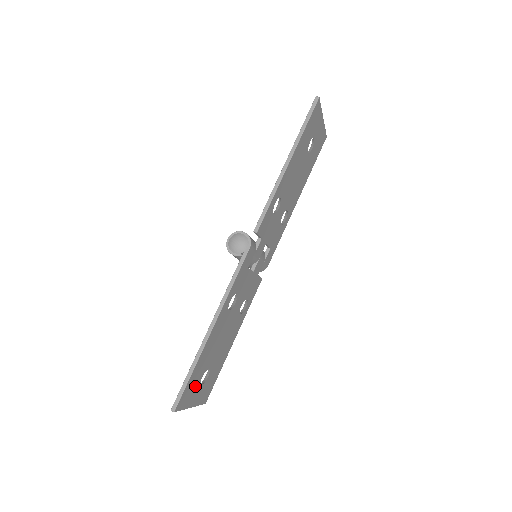
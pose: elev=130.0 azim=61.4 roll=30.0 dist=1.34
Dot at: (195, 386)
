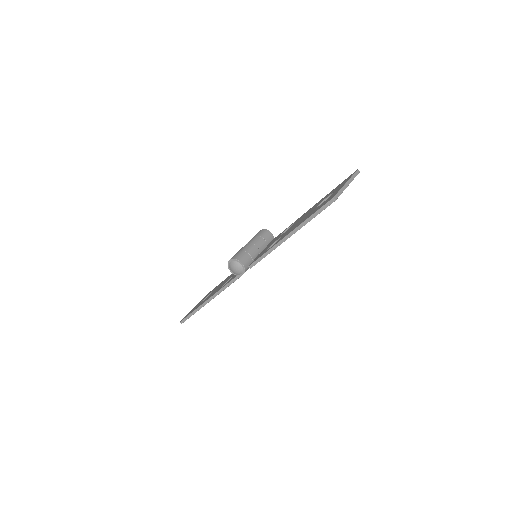
Dot at: occluded
